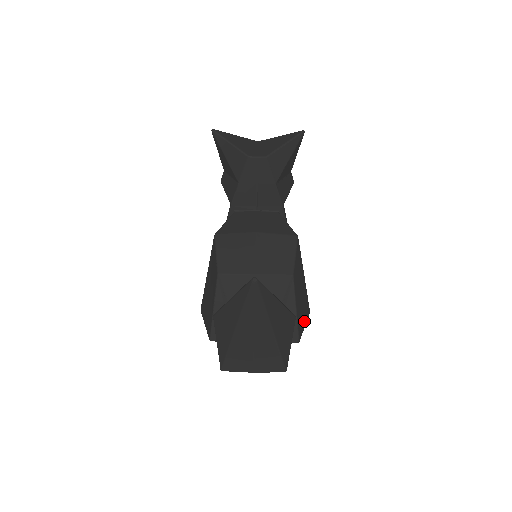
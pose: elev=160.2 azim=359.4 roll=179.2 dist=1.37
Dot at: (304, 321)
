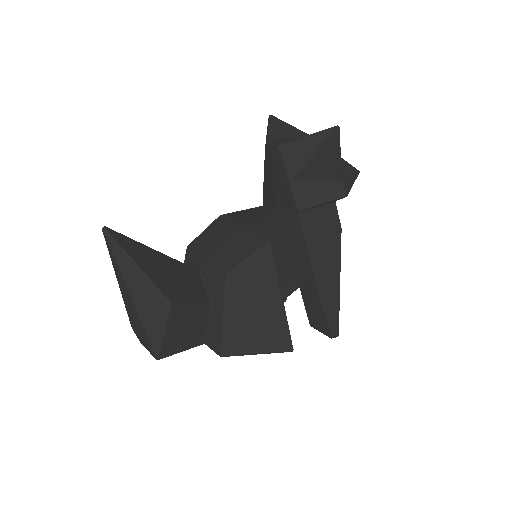
Dot at: (257, 346)
